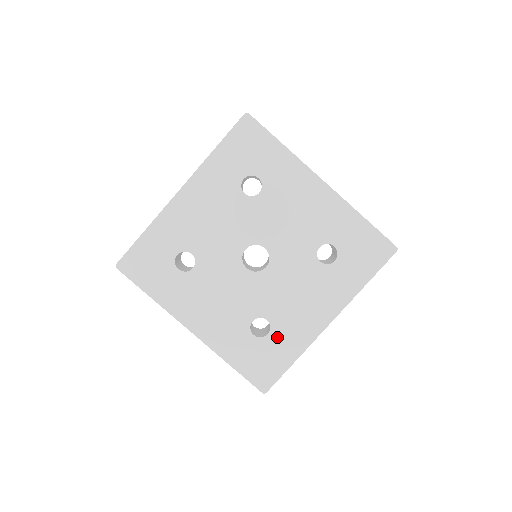
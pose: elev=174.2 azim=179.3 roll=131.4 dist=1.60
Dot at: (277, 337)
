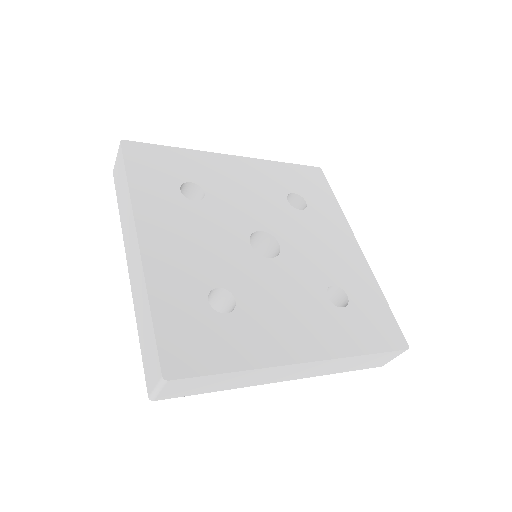
Dot at: (354, 292)
